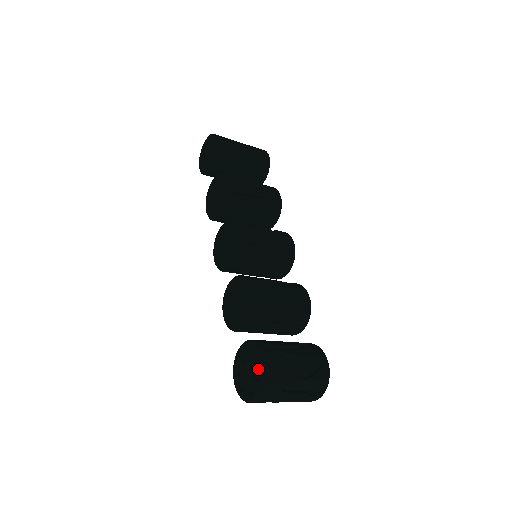
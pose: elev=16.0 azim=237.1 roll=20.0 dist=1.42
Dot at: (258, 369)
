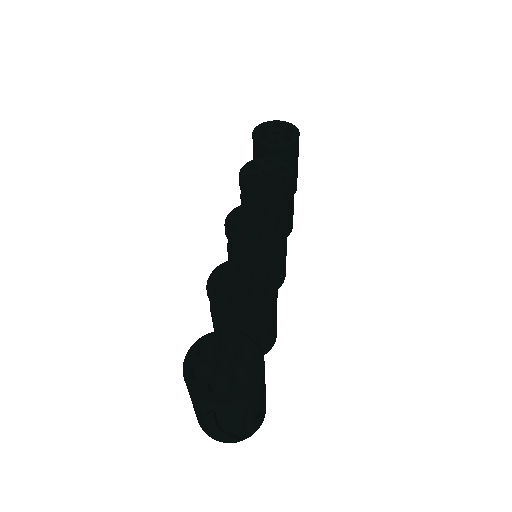
Dot at: (237, 371)
